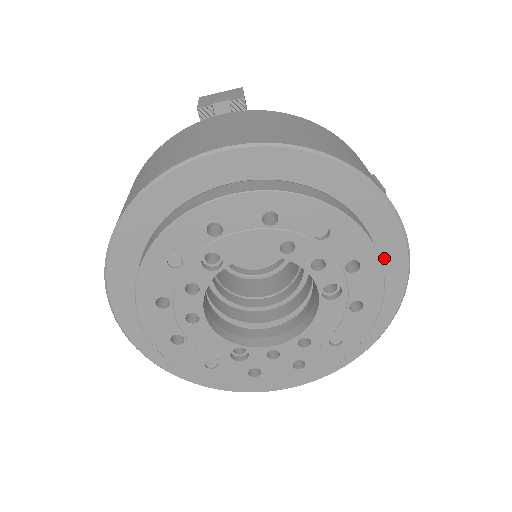
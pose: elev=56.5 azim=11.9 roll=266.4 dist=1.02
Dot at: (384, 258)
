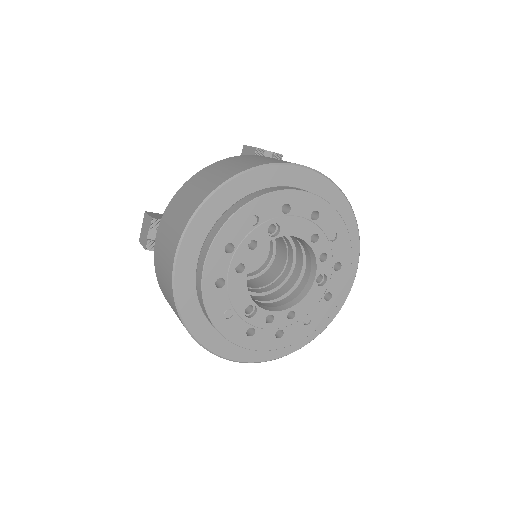
Dot at: occluded
